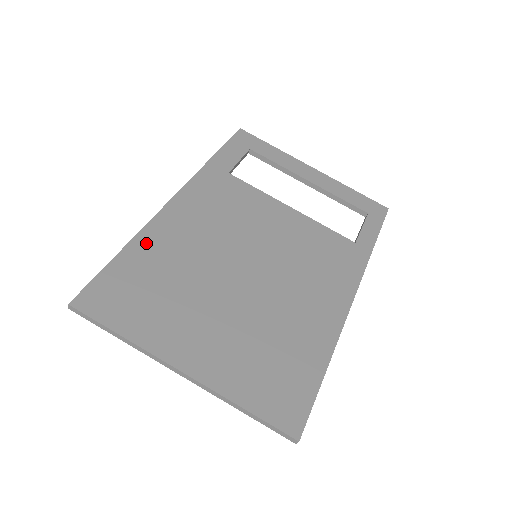
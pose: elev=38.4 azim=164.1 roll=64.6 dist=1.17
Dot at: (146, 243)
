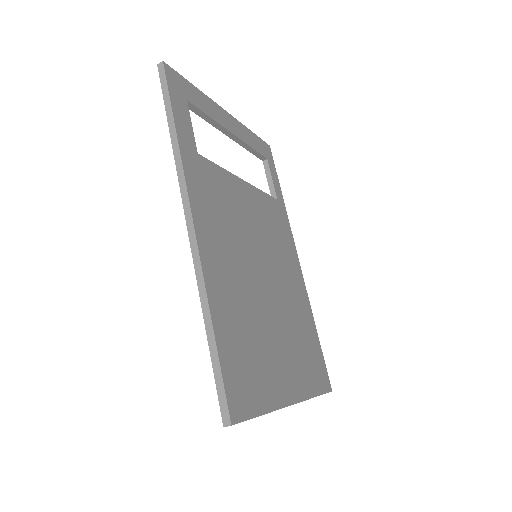
Dot at: (218, 304)
